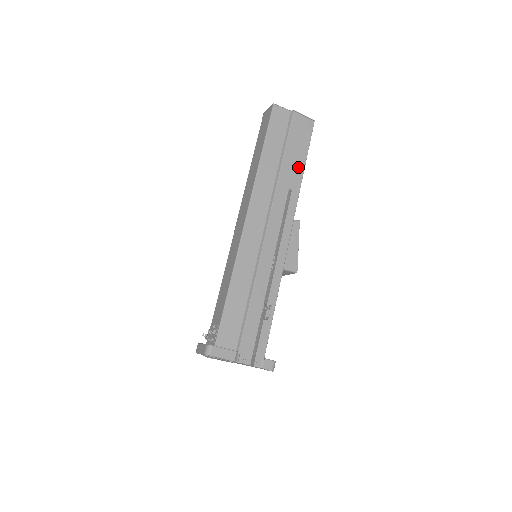
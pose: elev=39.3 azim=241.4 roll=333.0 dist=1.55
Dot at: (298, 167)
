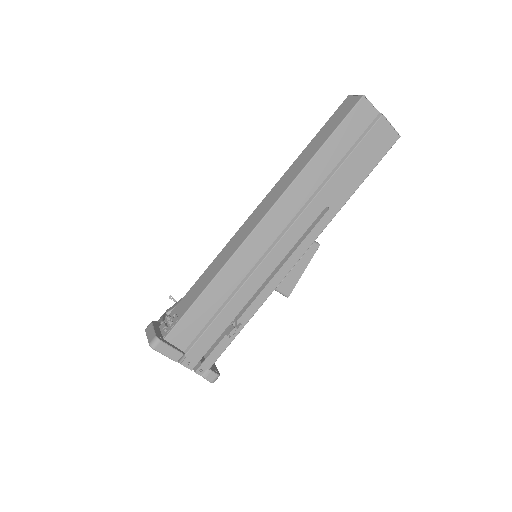
Dot at: (351, 185)
